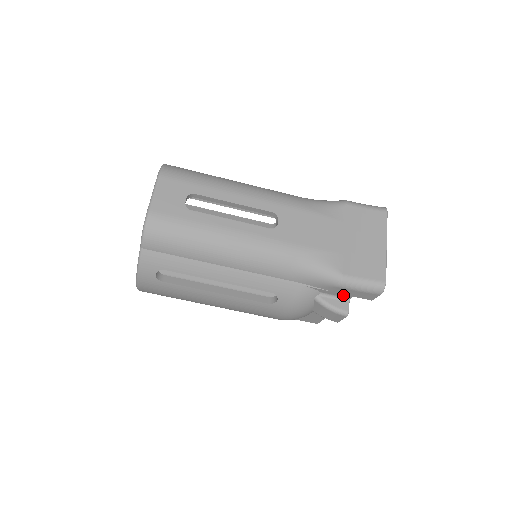
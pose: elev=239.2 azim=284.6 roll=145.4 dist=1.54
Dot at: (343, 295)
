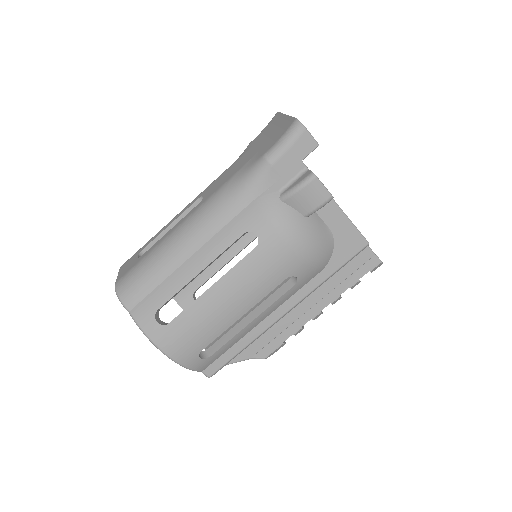
Dot at: (294, 171)
